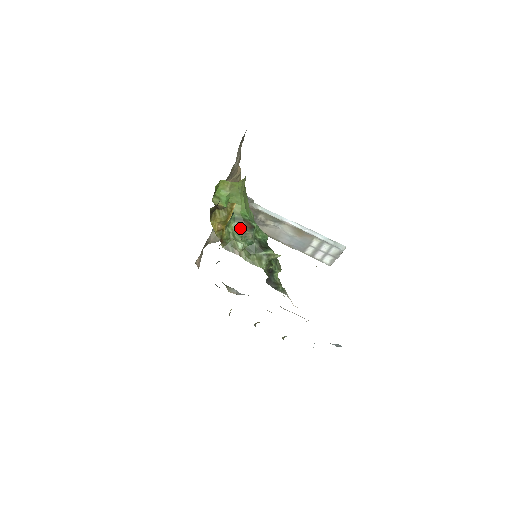
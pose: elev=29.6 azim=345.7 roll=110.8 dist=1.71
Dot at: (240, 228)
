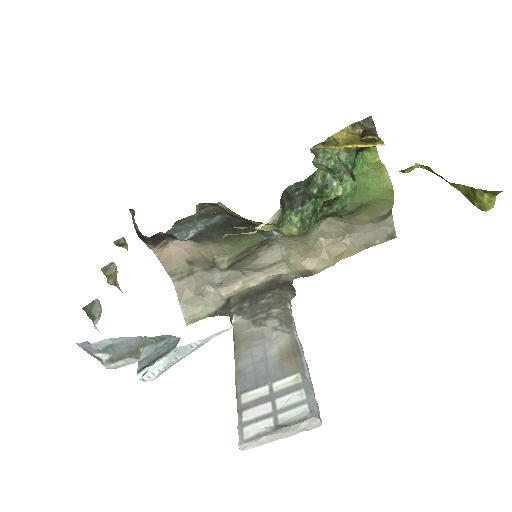
Dot at: (345, 165)
